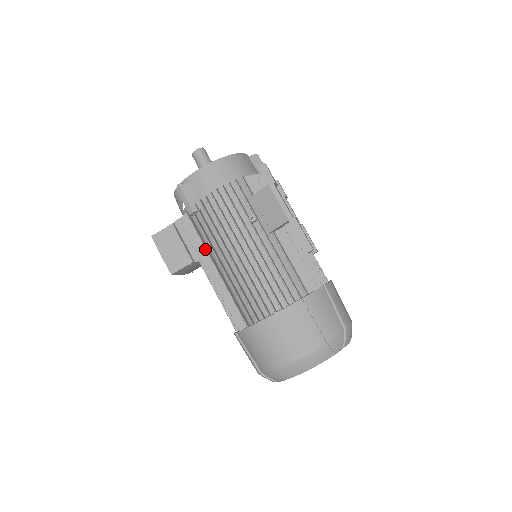
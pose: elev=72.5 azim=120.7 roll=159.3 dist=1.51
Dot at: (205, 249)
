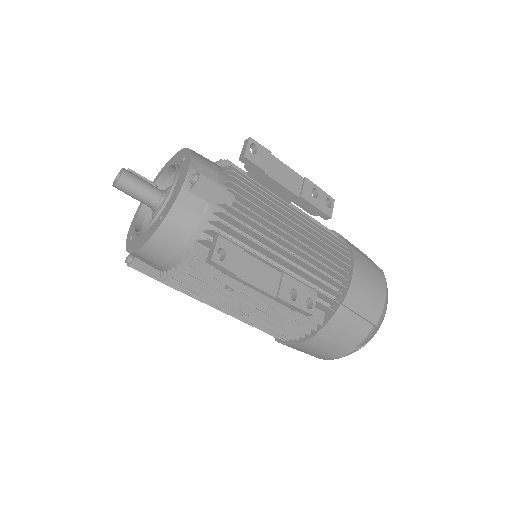
Dot at: occluded
